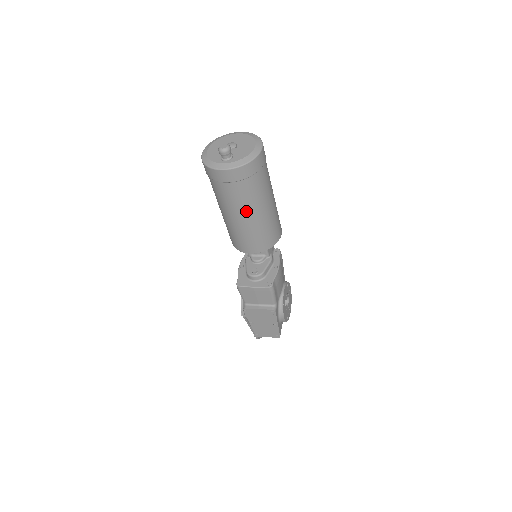
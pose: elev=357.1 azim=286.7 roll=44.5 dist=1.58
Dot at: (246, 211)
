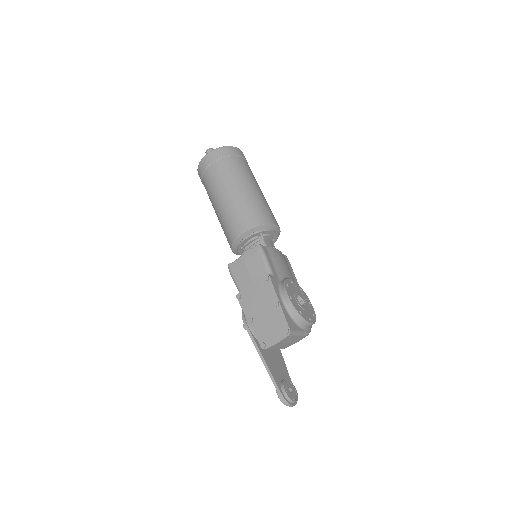
Dot at: (228, 186)
